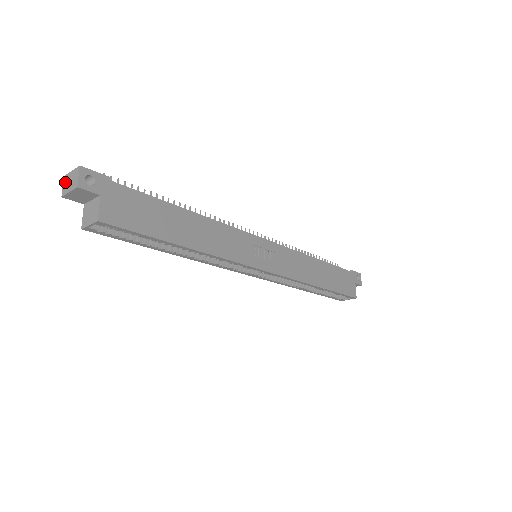
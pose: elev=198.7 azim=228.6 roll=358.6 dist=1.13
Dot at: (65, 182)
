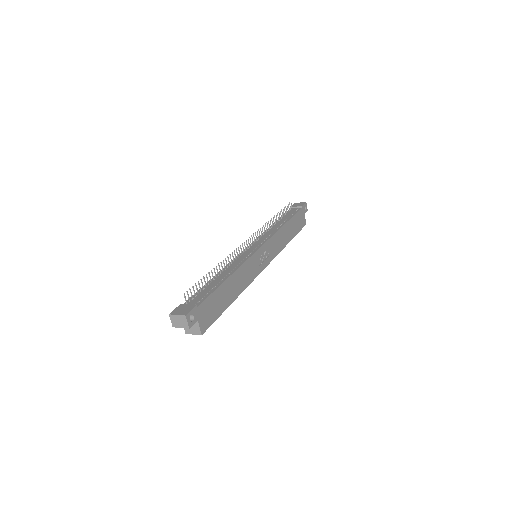
Dot at: (173, 319)
